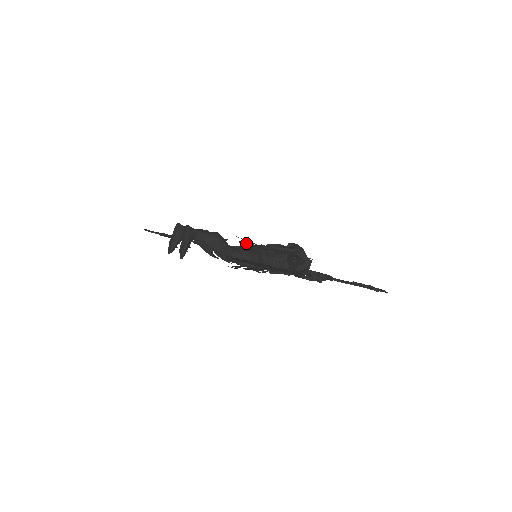
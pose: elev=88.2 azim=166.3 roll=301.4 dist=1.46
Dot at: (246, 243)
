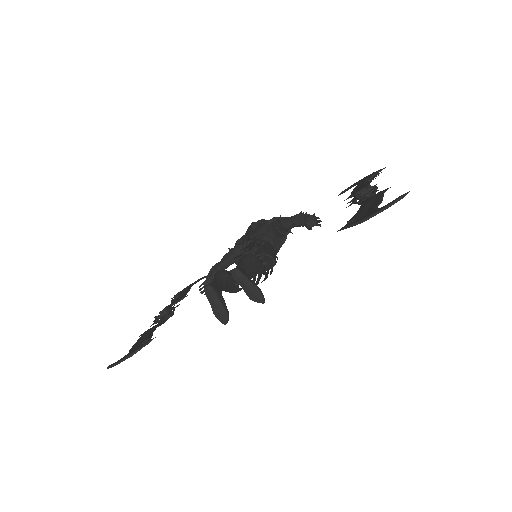
Dot at: occluded
